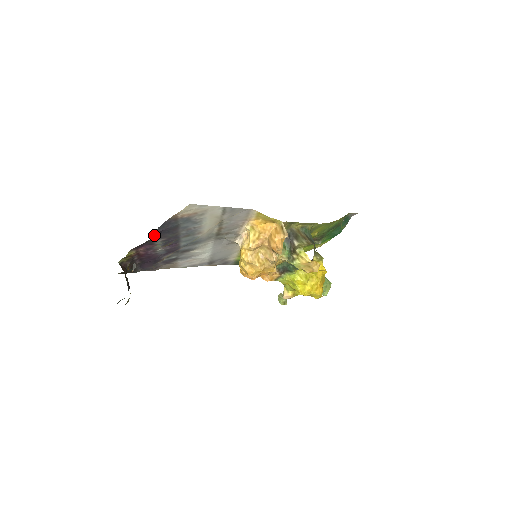
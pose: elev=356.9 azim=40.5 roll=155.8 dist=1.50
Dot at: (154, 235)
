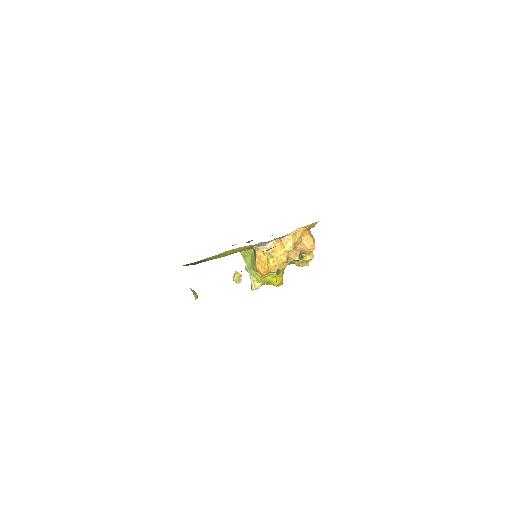
Dot at: occluded
